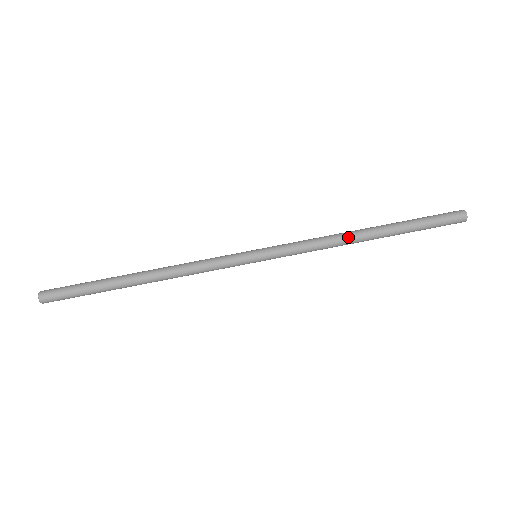
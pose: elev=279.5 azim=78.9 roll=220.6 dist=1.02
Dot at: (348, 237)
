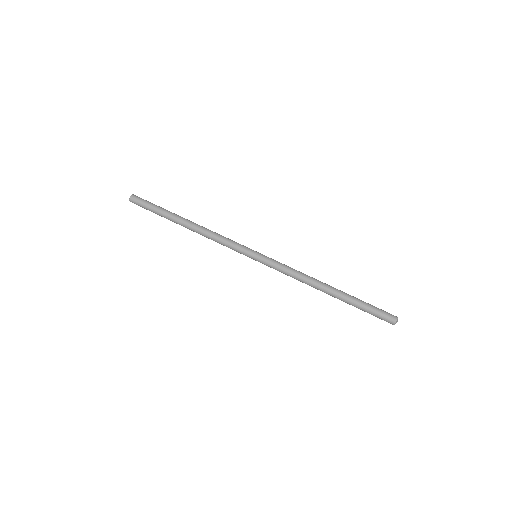
Dot at: (313, 285)
